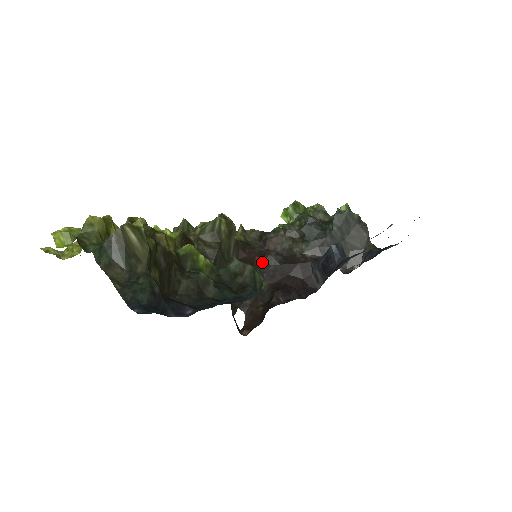
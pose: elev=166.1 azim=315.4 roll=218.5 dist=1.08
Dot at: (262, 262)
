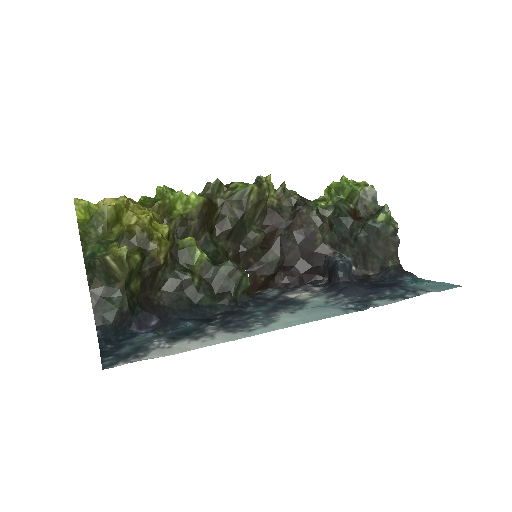
Dot at: (283, 235)
